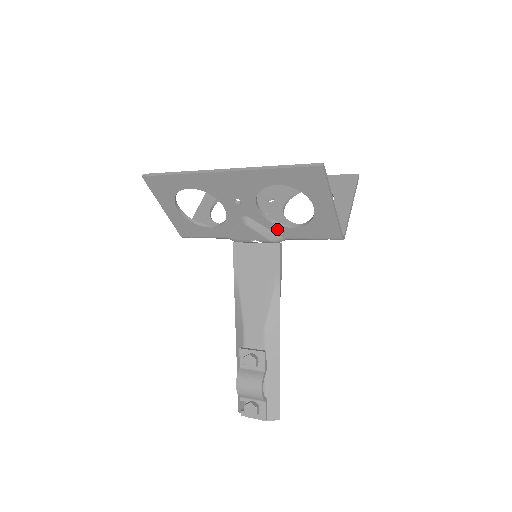
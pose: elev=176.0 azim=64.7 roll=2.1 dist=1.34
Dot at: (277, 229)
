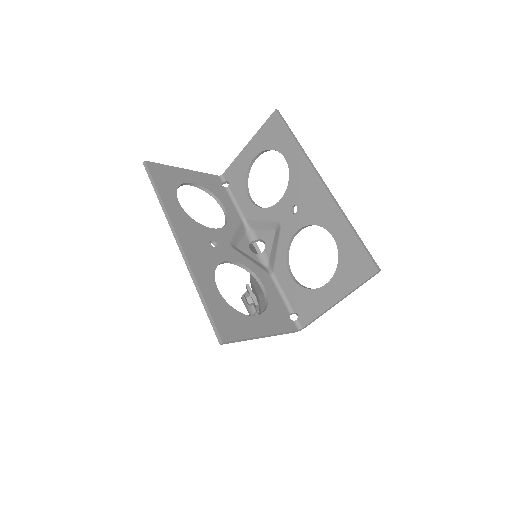
Dot at: (256, 273)
